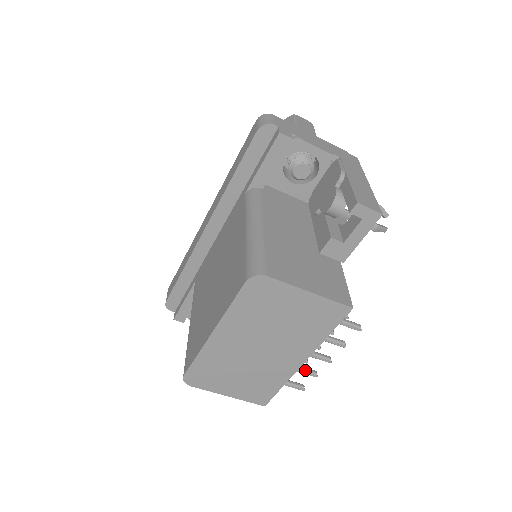
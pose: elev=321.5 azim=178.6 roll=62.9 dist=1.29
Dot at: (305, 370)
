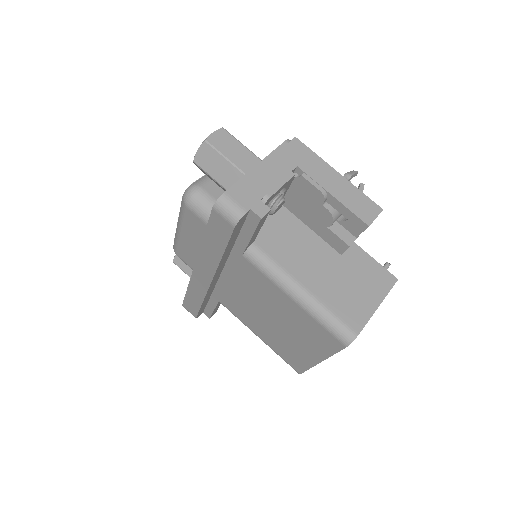
Dot at: occluded
